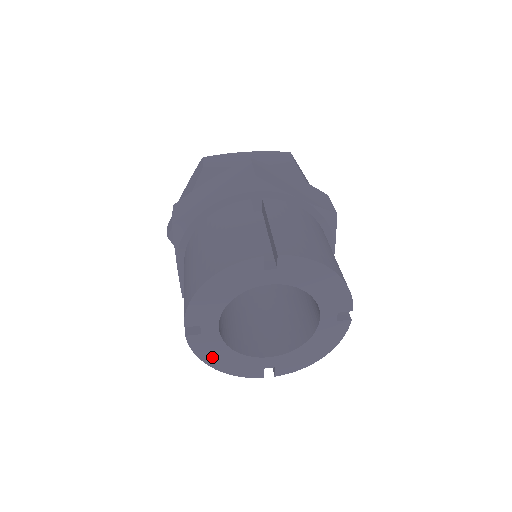
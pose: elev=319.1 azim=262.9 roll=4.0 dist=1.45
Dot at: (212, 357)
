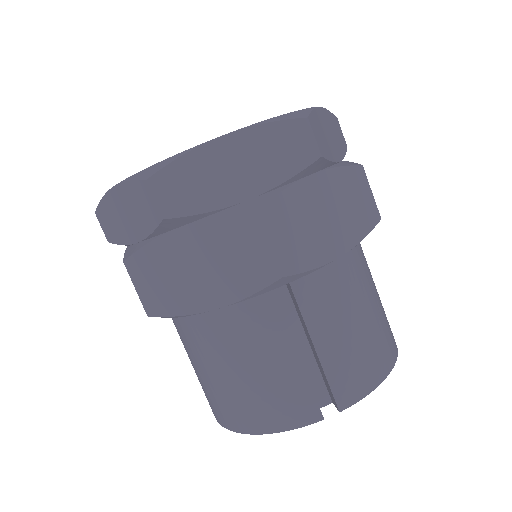
Dot at: occluded
